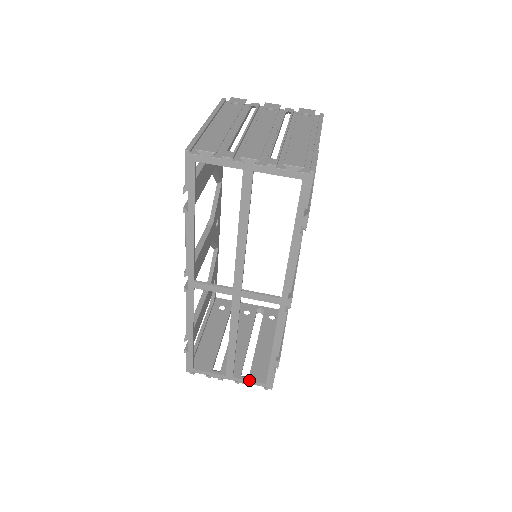
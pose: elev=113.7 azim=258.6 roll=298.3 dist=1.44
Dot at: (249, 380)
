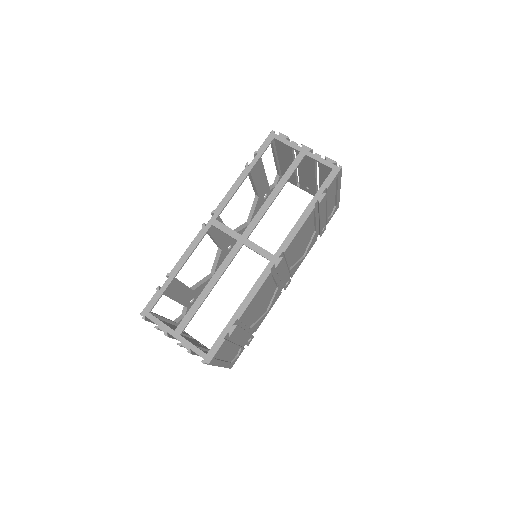
Dot at: (193, 344)
